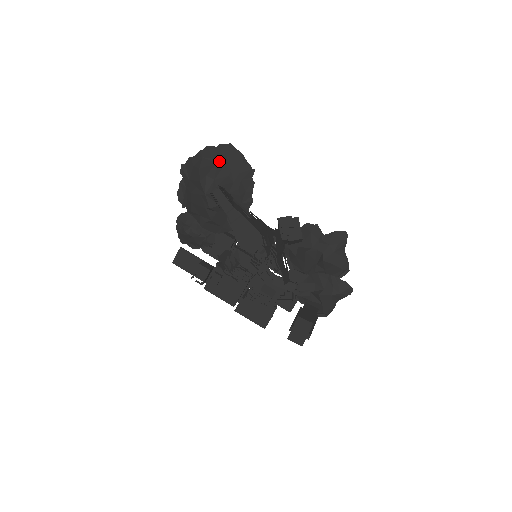
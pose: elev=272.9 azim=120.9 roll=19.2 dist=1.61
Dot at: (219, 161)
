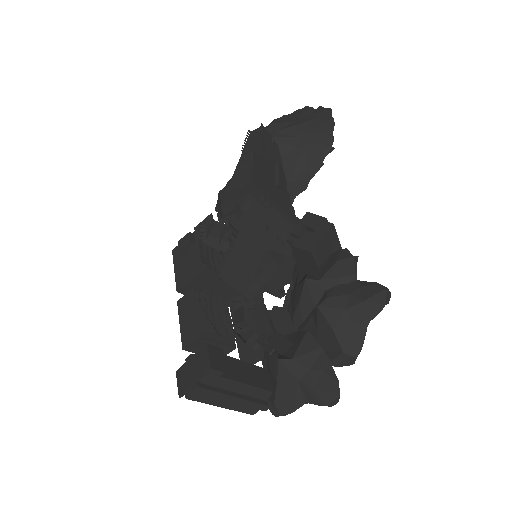
Dot at: (301, 120)
